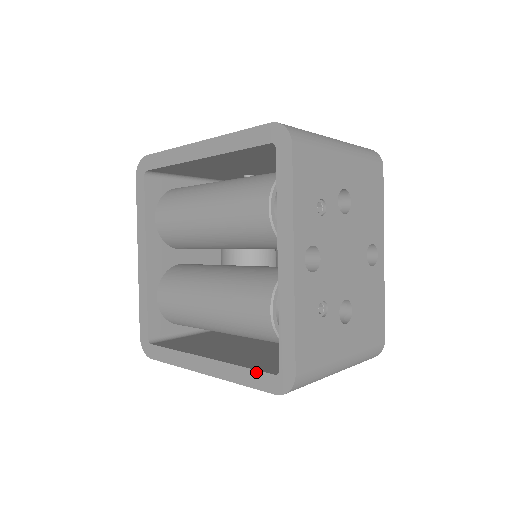
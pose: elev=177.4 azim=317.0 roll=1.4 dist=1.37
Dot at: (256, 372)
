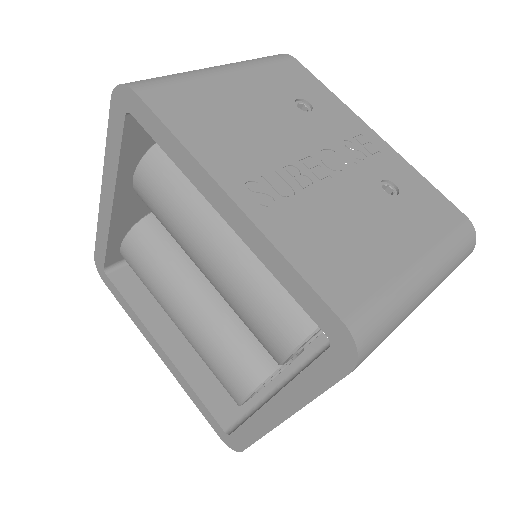
Dot at: (208, 412)
